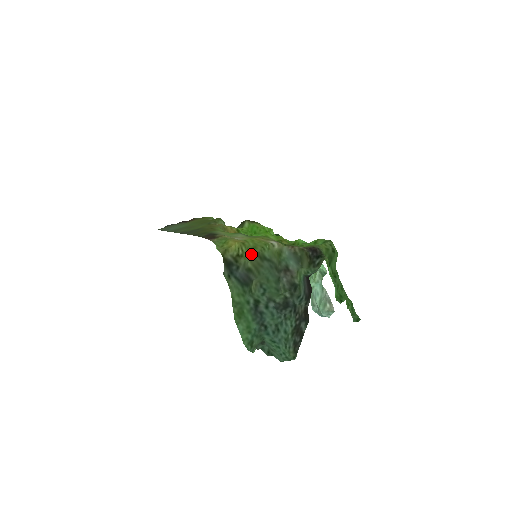
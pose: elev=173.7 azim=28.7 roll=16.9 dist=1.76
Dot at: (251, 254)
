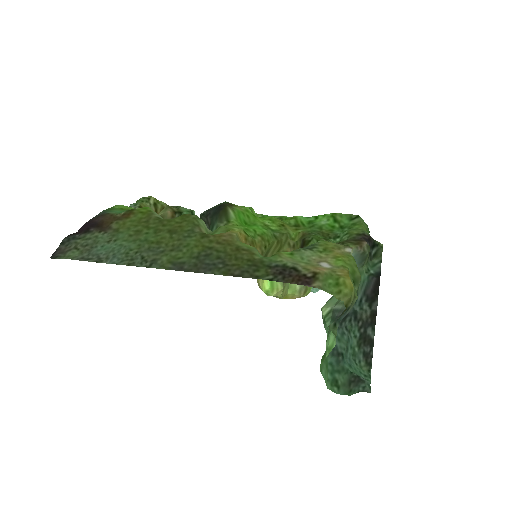
Dot at: (354, 283)
